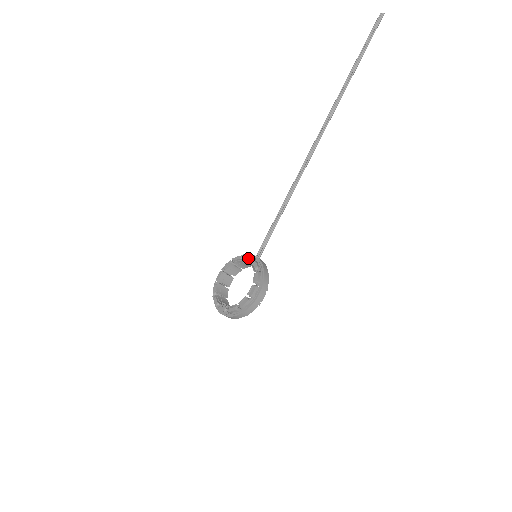
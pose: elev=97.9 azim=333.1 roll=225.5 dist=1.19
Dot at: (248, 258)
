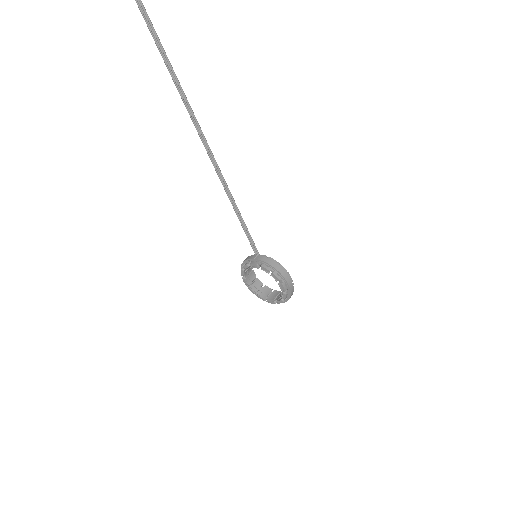
Dot at: (254, 266)
